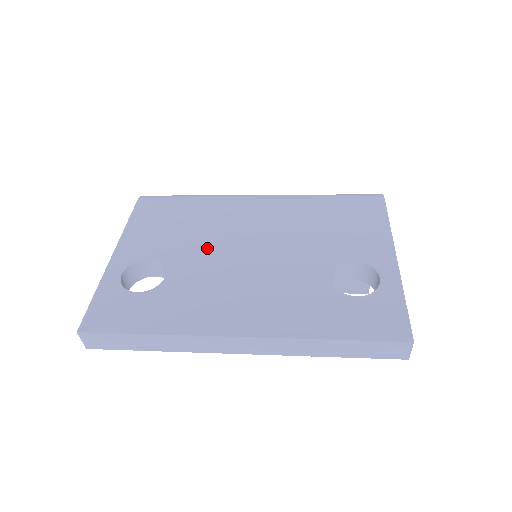
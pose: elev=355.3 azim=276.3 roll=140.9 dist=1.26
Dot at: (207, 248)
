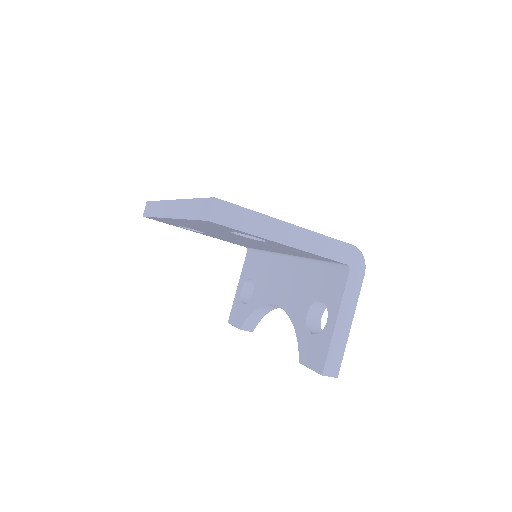
Dot at: occluded
